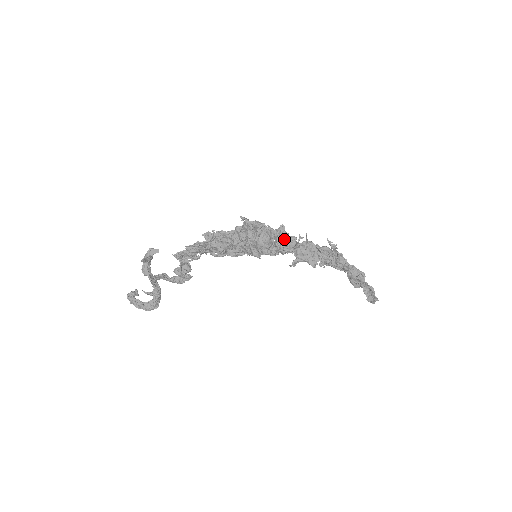
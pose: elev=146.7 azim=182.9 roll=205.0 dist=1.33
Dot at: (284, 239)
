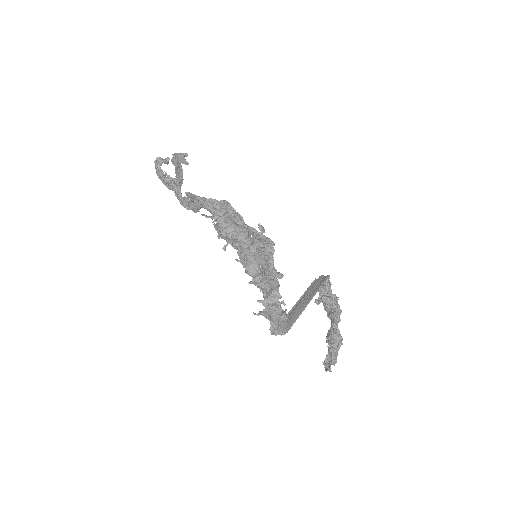
Dot at: (271, 287)
